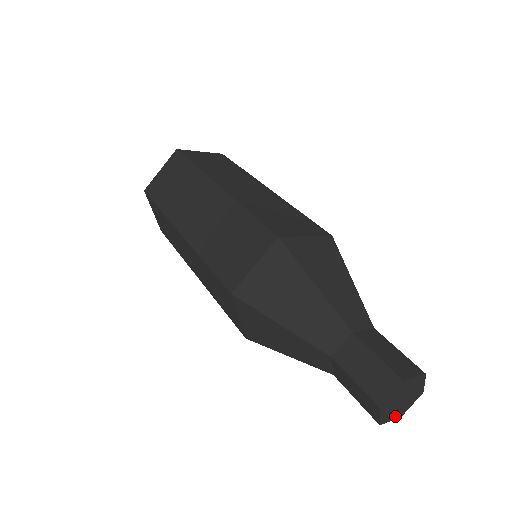
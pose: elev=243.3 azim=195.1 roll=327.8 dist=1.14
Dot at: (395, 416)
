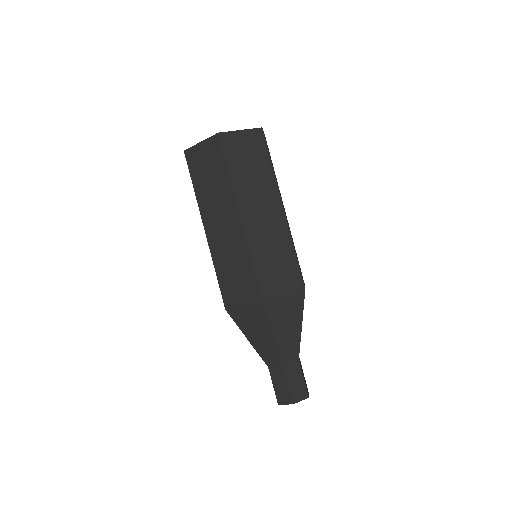
Dot at: occluded
